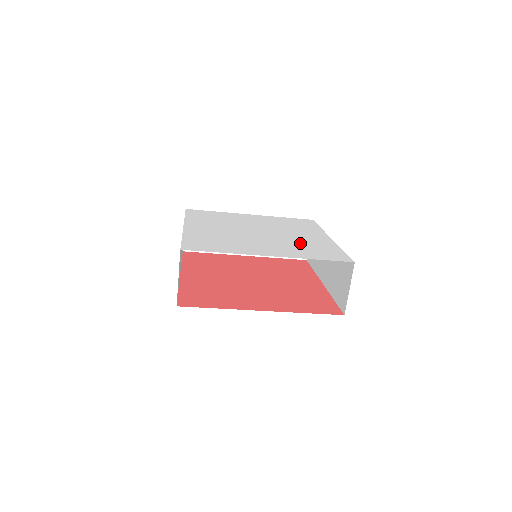
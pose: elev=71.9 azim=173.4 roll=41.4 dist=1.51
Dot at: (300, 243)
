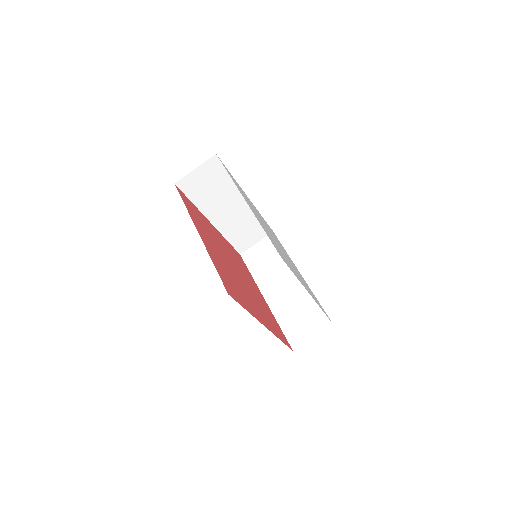
Dot at: occluded
